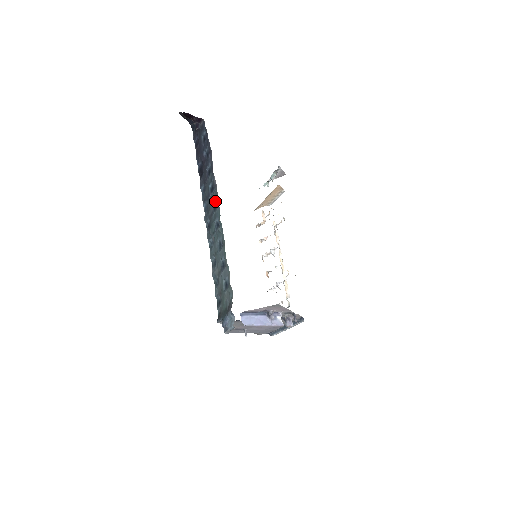
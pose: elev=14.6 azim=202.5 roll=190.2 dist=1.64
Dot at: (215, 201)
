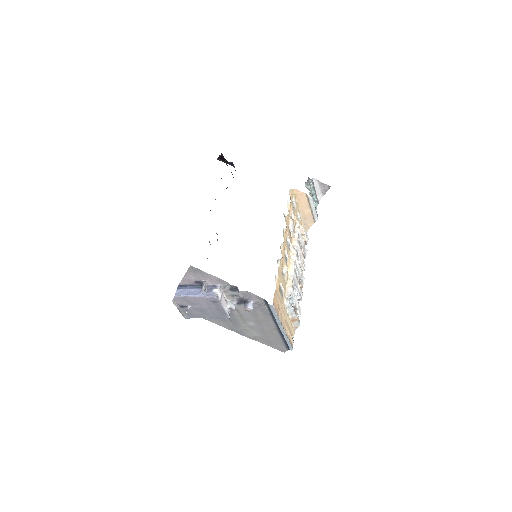
Dot at: occluded
